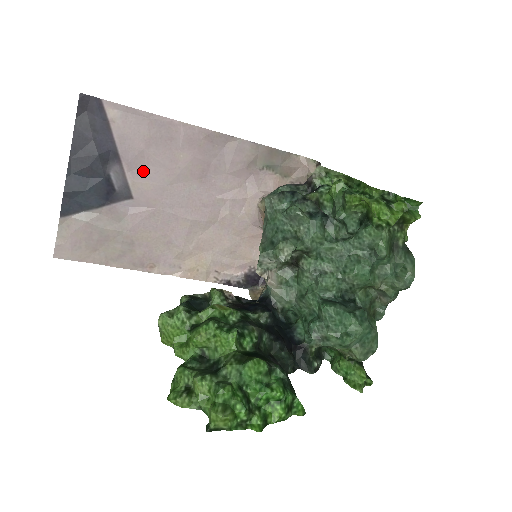
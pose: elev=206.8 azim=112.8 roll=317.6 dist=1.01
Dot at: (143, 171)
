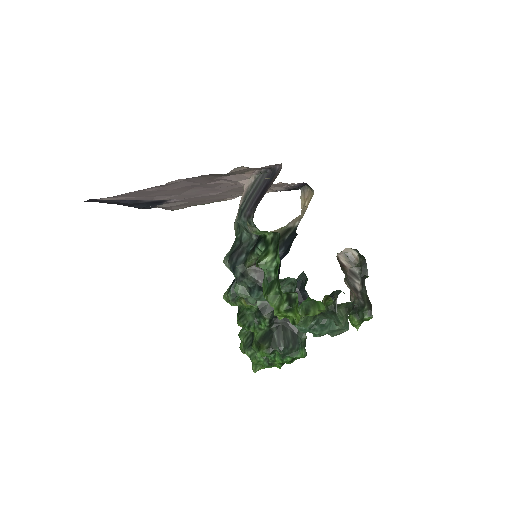
Dot at: (158, 197)
